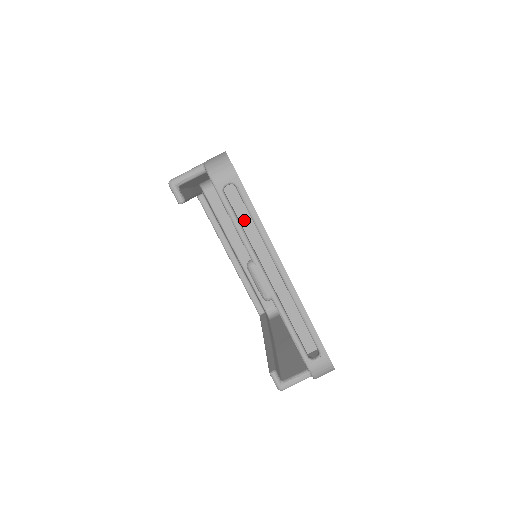
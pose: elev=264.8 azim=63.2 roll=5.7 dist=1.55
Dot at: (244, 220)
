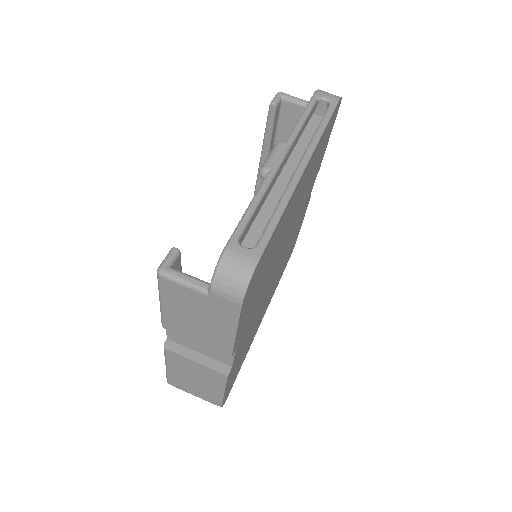
Dot at: (307, 137)
